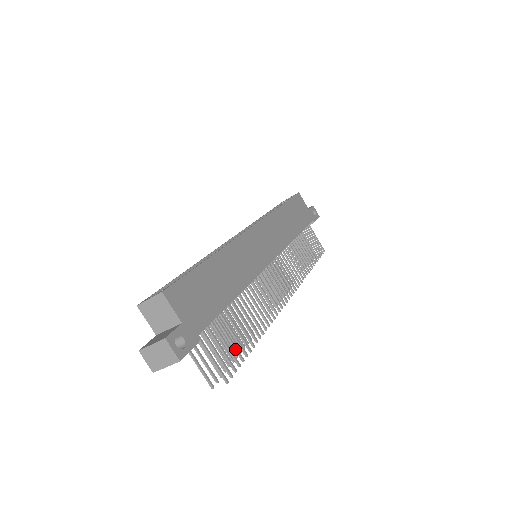
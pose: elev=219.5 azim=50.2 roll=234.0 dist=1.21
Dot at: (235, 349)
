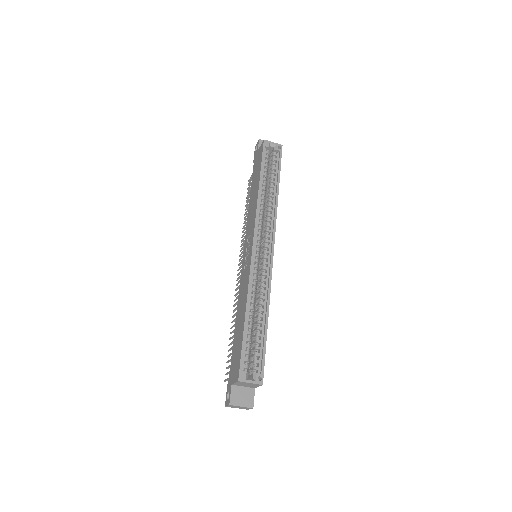
Dot at: occluded
